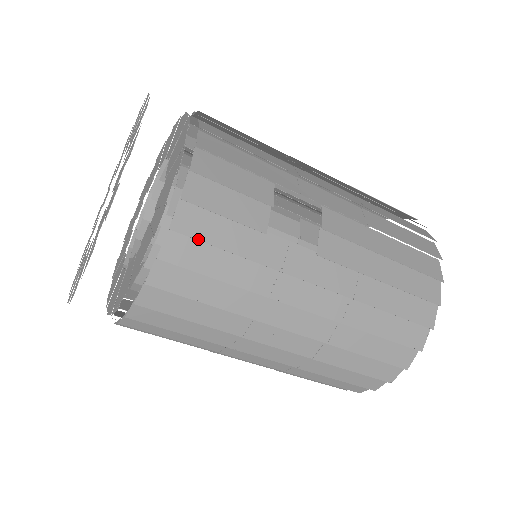
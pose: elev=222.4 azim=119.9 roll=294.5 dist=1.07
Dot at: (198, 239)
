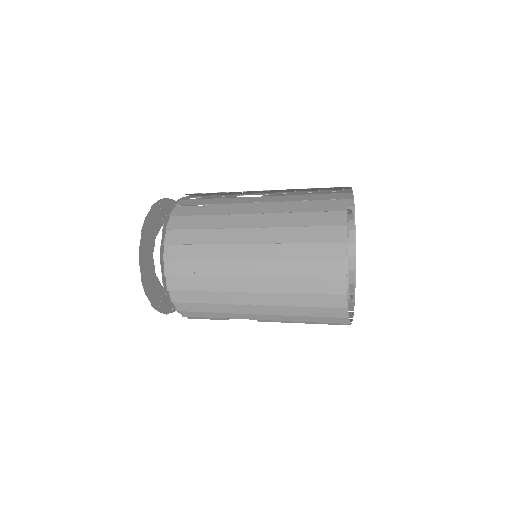
Dot at: occluded
